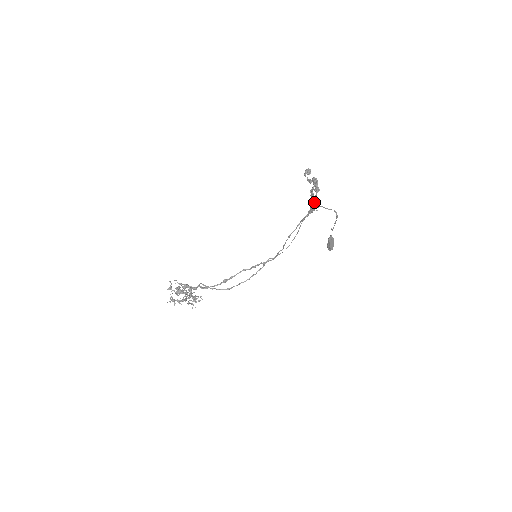
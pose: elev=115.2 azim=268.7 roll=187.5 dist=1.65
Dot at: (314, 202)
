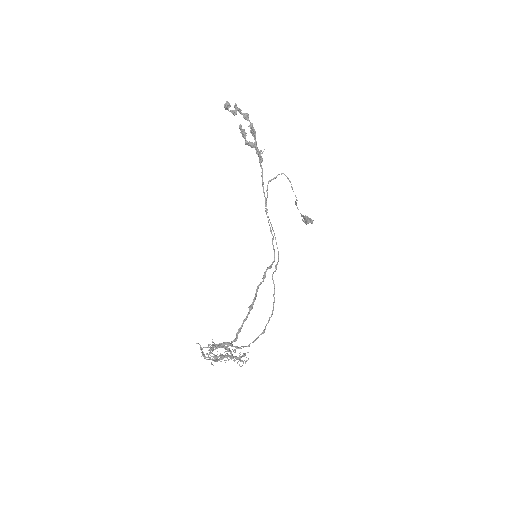
Dot at: (254, 135)
